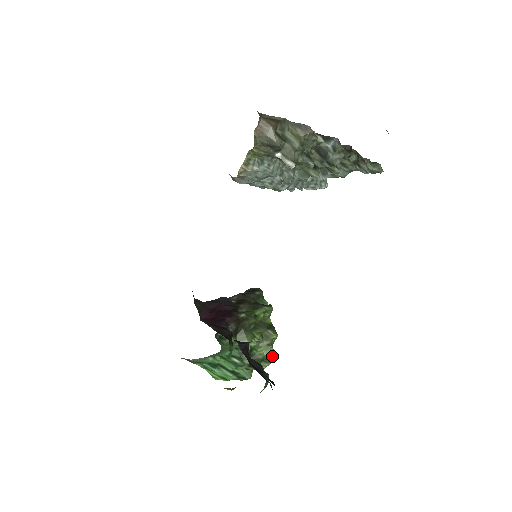
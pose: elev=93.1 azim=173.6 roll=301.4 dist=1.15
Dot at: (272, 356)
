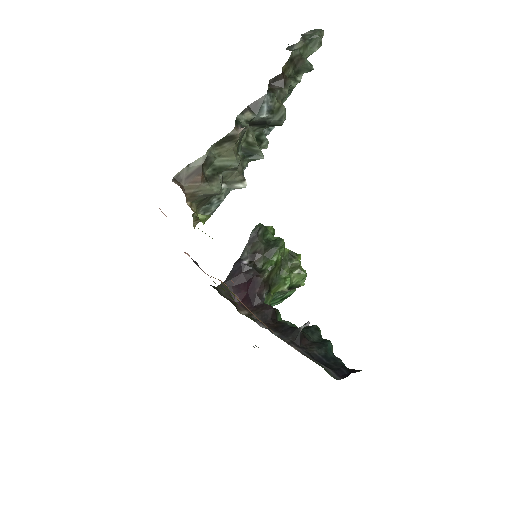
Dot at: (305, 271)
